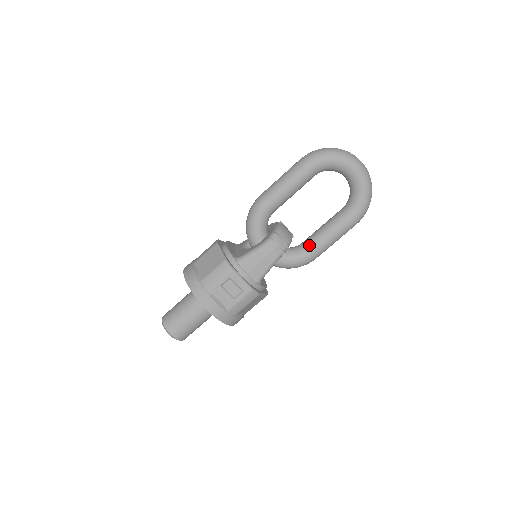
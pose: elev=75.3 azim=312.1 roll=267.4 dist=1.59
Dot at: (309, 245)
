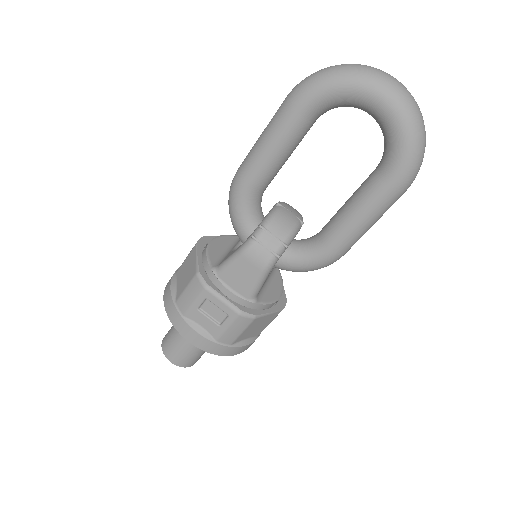
Dot at: (326, 236)
